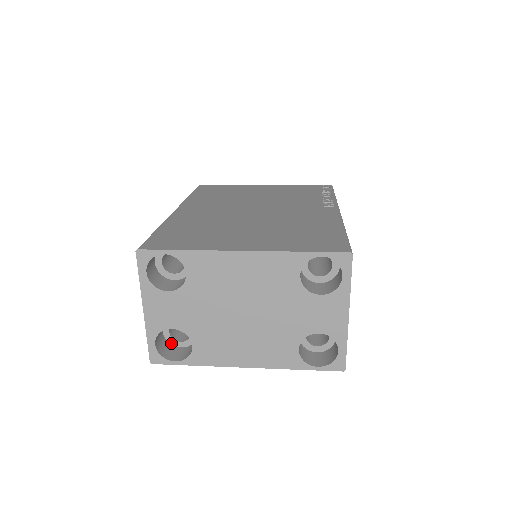
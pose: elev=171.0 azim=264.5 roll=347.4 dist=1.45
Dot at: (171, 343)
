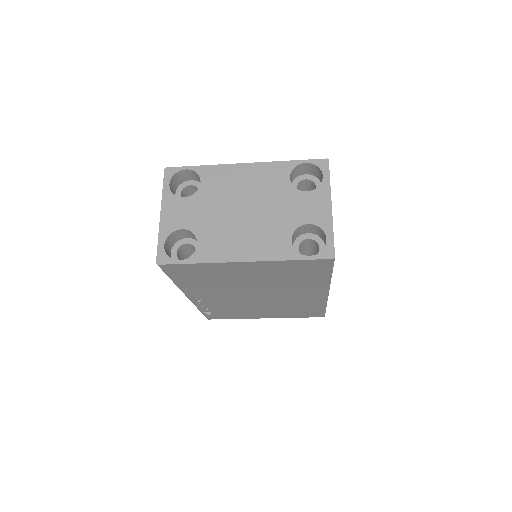
Dot at: occluded
